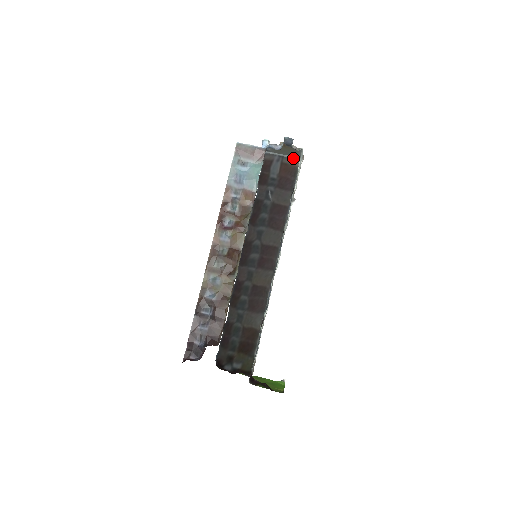
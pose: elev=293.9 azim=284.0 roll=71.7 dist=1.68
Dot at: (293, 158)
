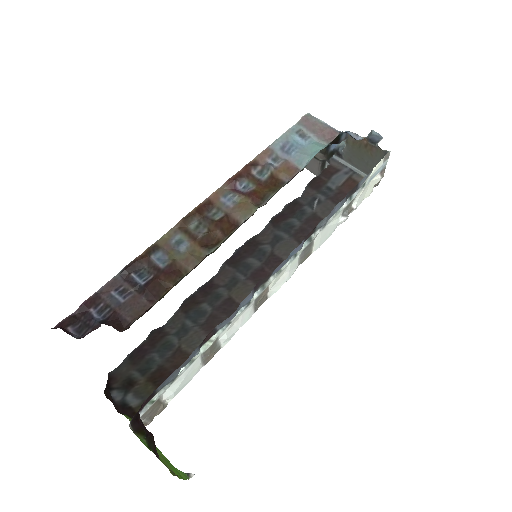
Dot at: occluded
